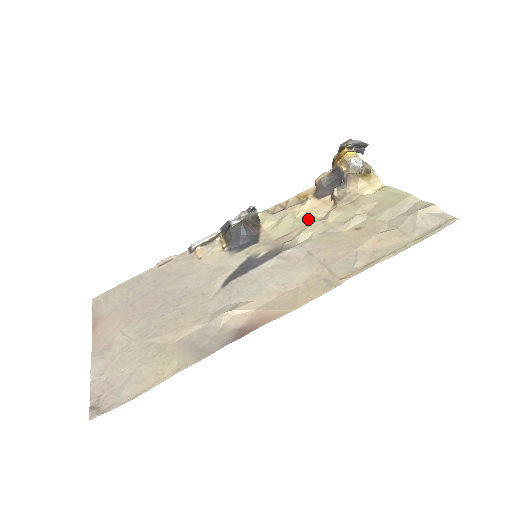
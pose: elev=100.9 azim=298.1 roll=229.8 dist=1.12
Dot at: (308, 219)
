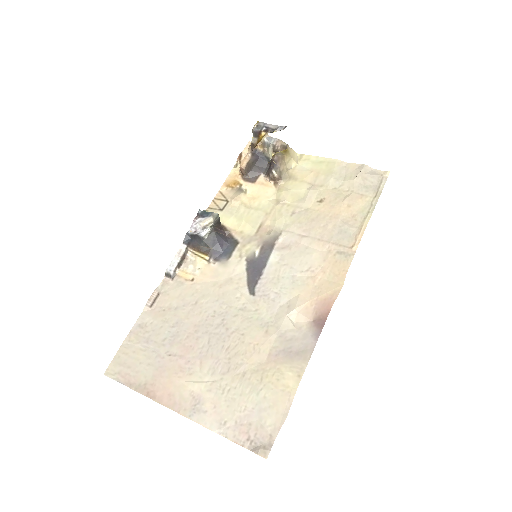
Dot at: (265, 205)
